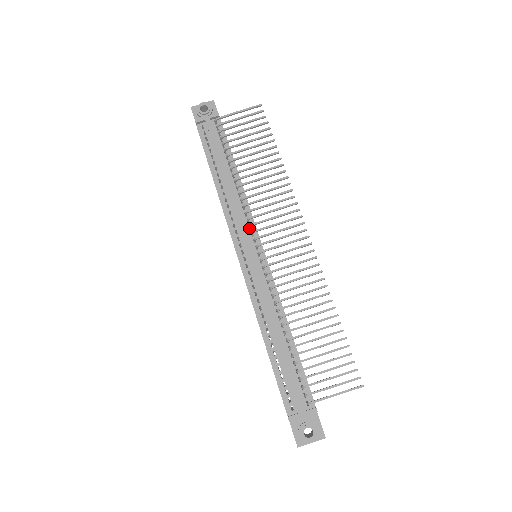
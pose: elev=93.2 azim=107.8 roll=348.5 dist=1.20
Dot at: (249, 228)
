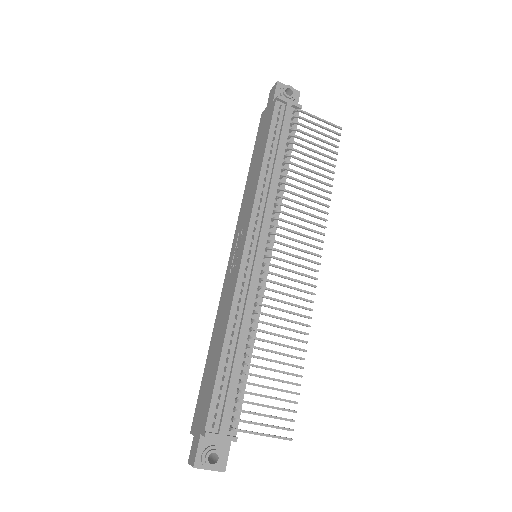
Dot at: (270, 227)
